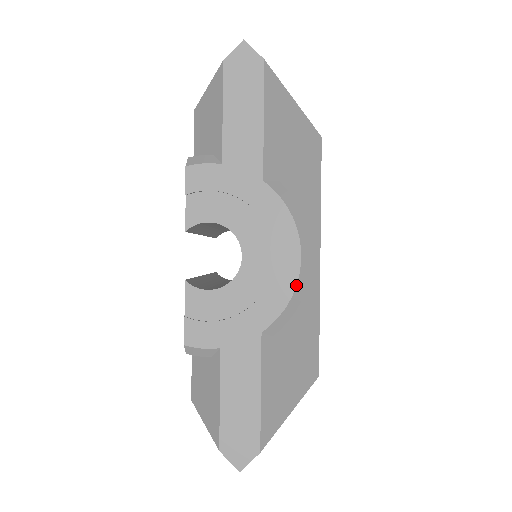
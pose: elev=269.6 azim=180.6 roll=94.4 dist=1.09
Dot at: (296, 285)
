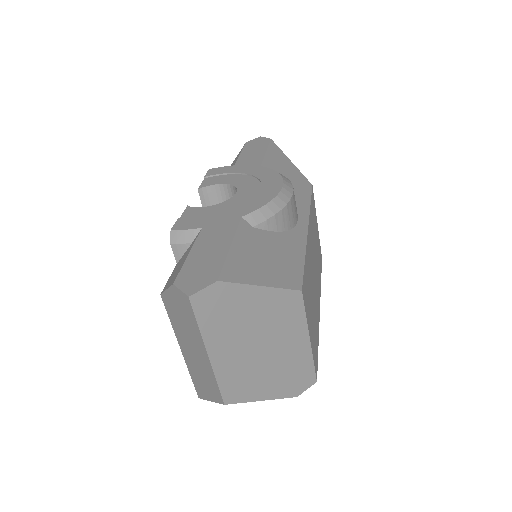
Dot at: (277, 195)
